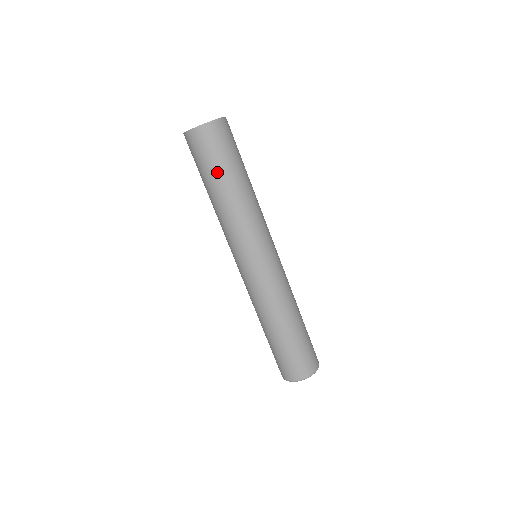
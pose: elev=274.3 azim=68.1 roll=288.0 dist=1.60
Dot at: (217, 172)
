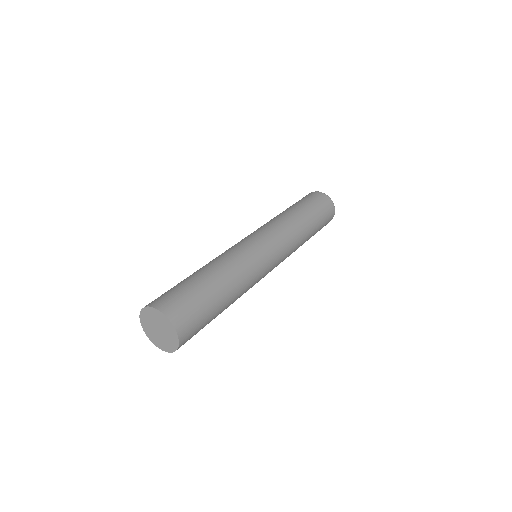
Dot at: occluded
